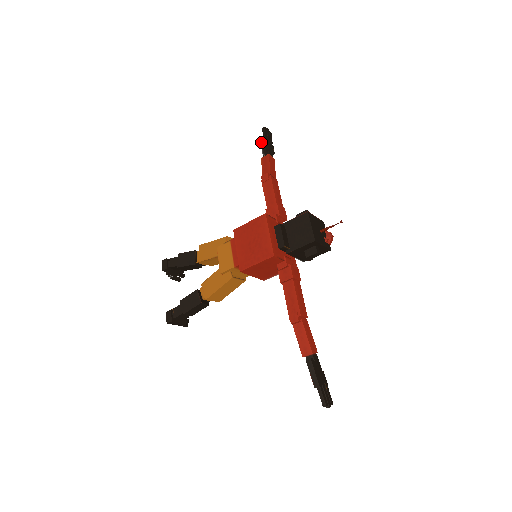
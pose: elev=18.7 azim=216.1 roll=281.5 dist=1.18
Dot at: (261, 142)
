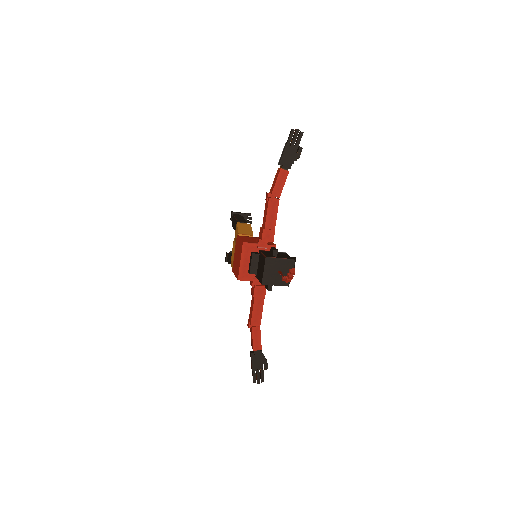
Dot at: (283, 149)
